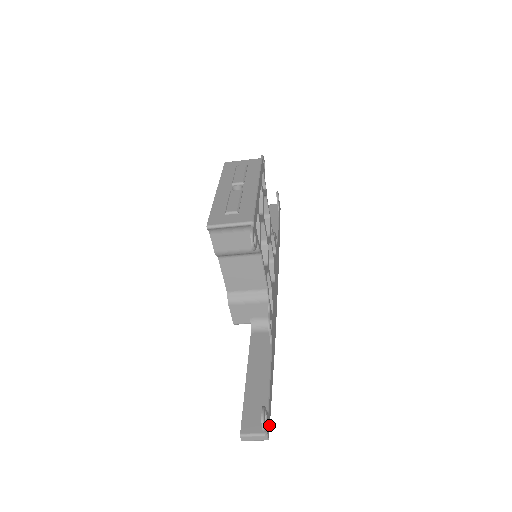
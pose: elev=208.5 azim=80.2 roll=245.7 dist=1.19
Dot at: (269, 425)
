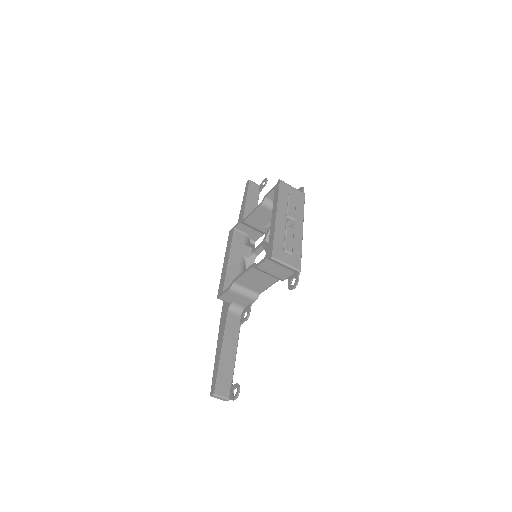
Dot at: occluded
